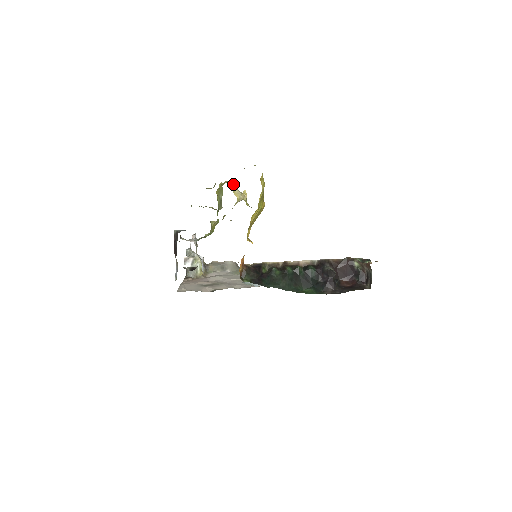
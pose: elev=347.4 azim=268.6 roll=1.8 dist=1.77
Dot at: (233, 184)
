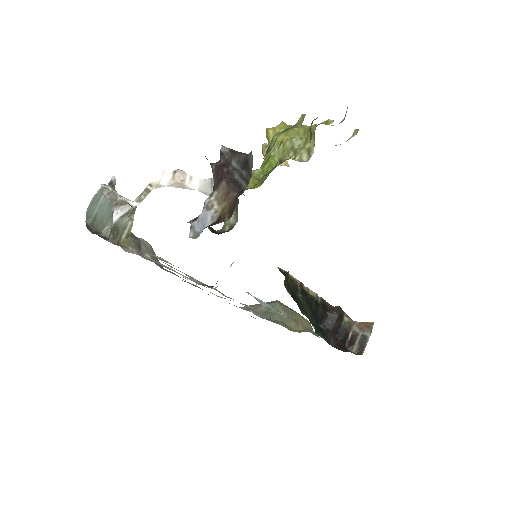
Dot at: occluded
